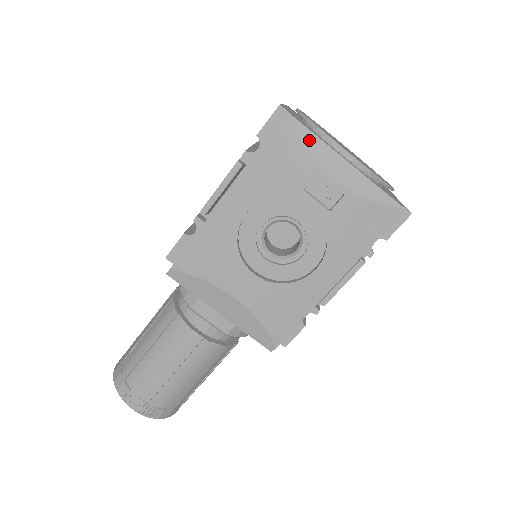
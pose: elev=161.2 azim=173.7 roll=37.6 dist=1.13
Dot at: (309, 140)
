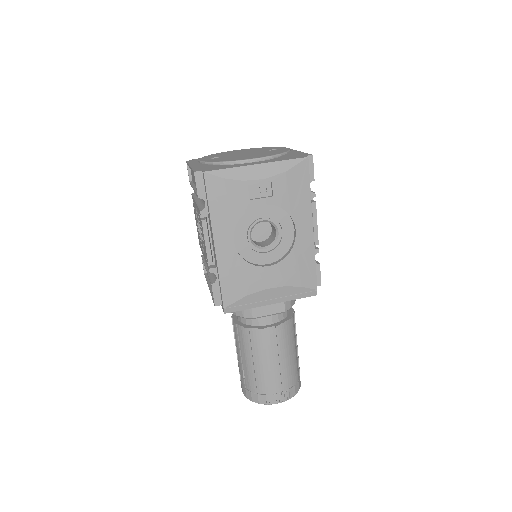
Dot at: (227, 174)
